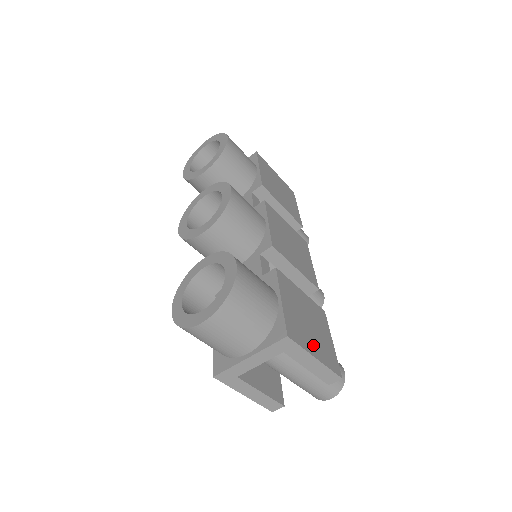
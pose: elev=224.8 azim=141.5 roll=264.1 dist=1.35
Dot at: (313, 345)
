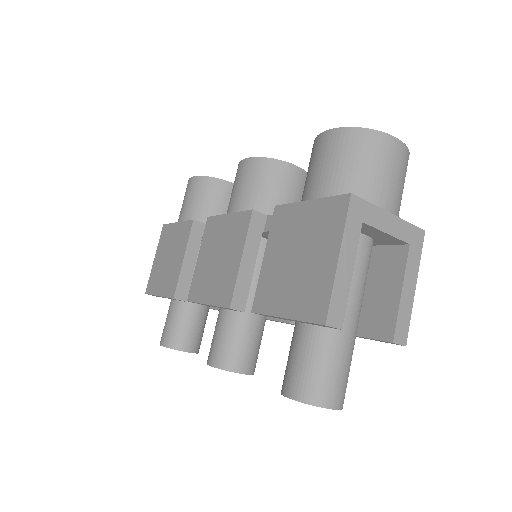
Dot at: occluded
